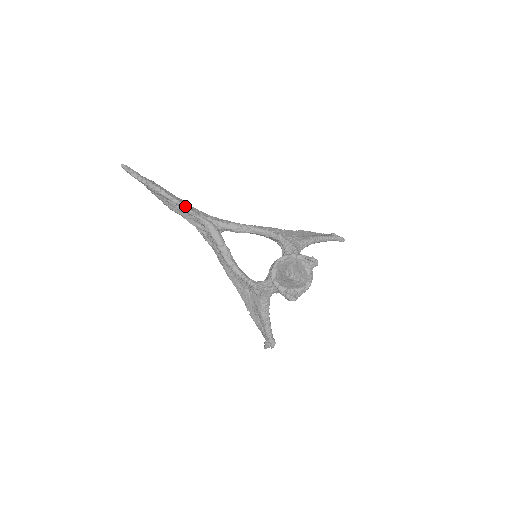
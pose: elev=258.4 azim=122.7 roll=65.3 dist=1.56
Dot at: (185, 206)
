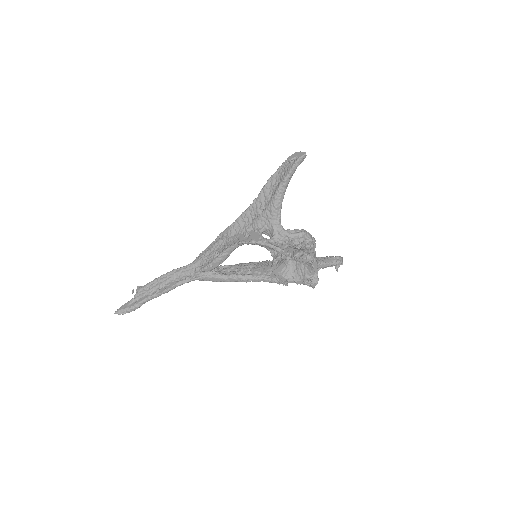
Dot at: (175, 286)
